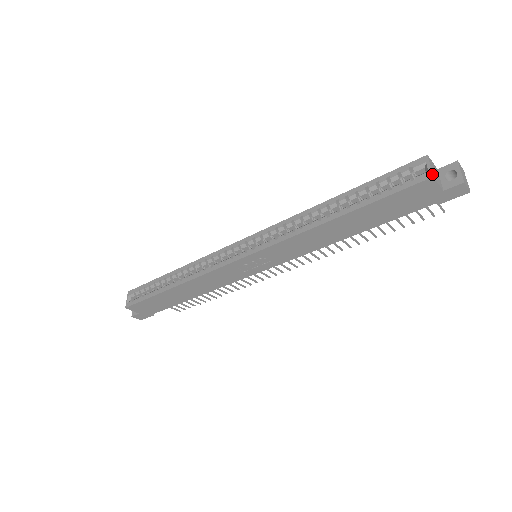
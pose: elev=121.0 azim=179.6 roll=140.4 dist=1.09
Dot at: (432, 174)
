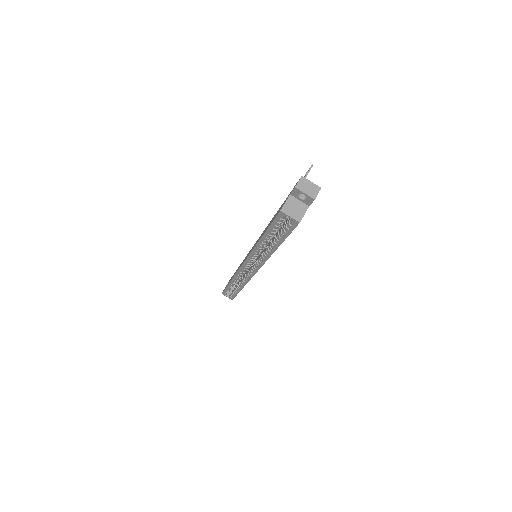
Dot at: (297, 222)
